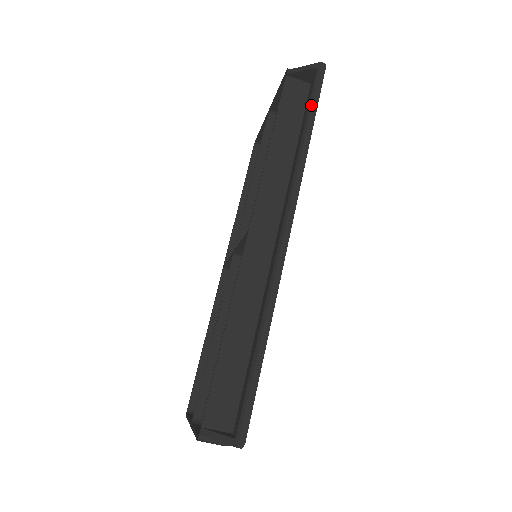
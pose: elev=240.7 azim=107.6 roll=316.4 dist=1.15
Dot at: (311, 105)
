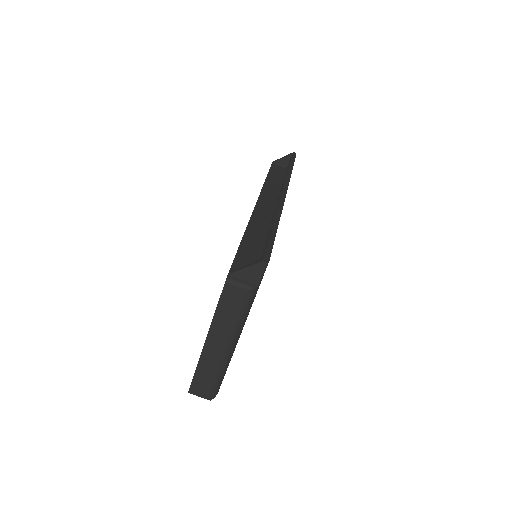
Dot at: (290, 161)
